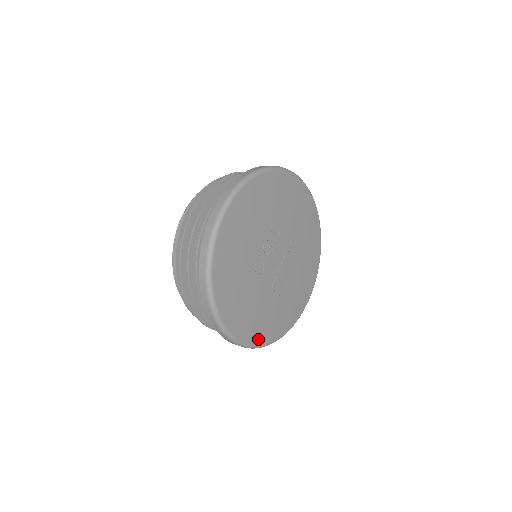
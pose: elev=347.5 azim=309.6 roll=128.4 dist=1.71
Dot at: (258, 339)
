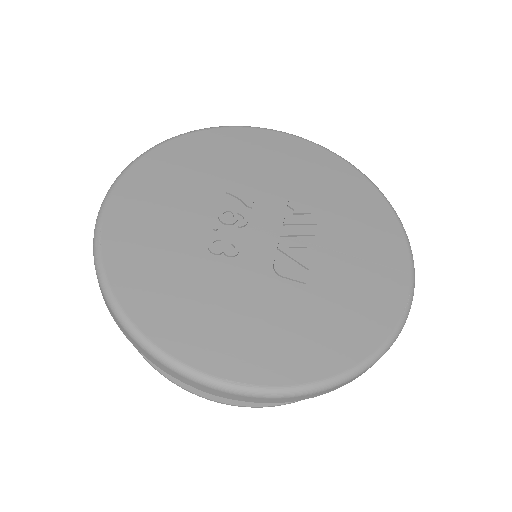
Dot at: (286, 372)
